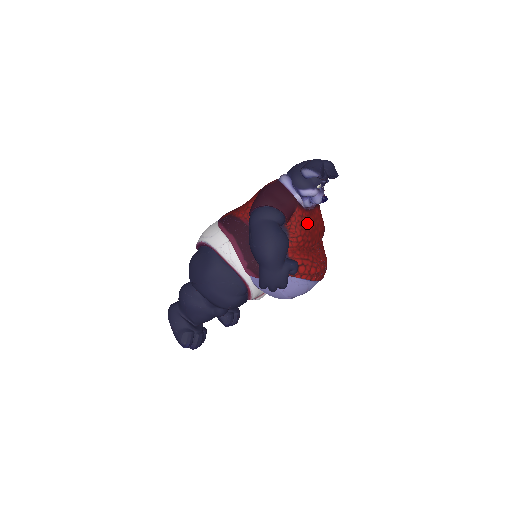
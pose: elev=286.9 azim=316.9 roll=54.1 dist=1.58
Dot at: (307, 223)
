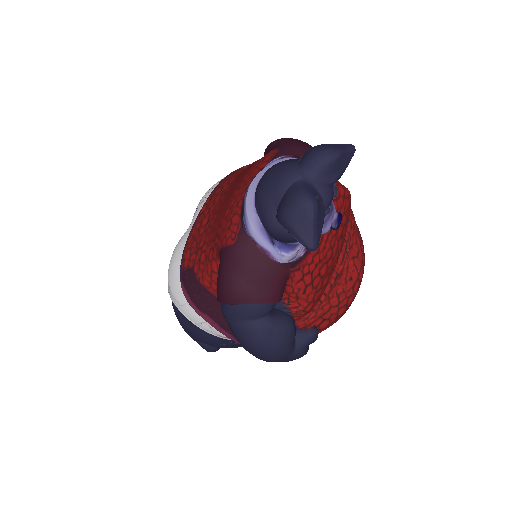
Dot at: (315, 273)
